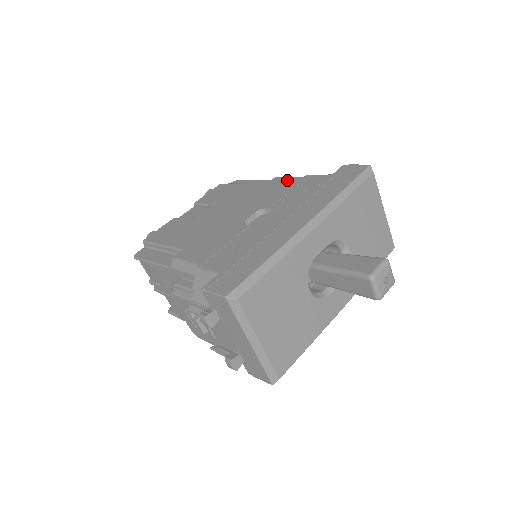
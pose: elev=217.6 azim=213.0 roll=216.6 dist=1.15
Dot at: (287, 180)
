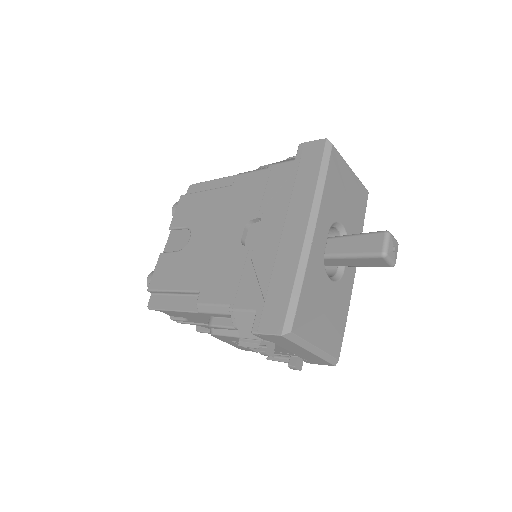
Dot at: (252, 177)
